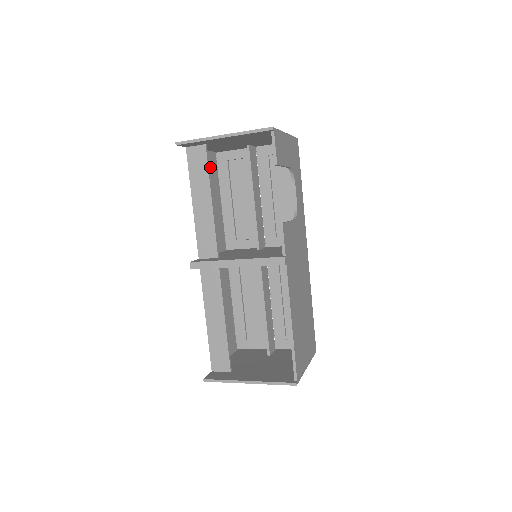
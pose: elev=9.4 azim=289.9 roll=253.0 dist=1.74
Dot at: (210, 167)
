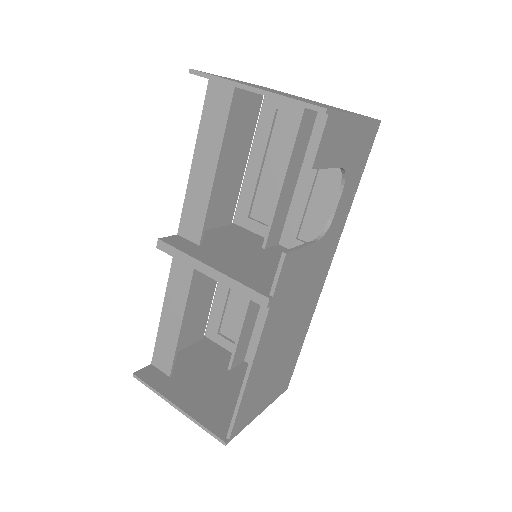
Dot at: (245, 112)
